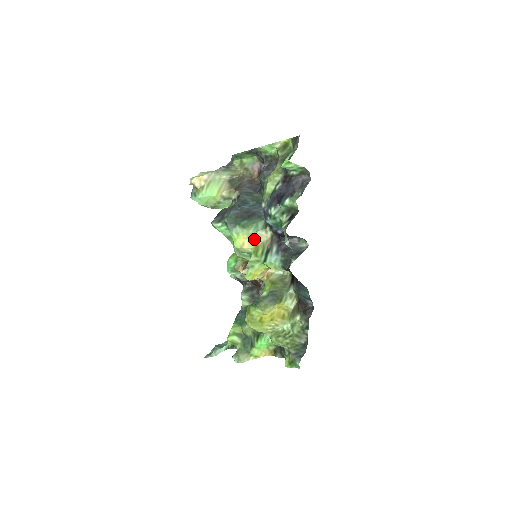
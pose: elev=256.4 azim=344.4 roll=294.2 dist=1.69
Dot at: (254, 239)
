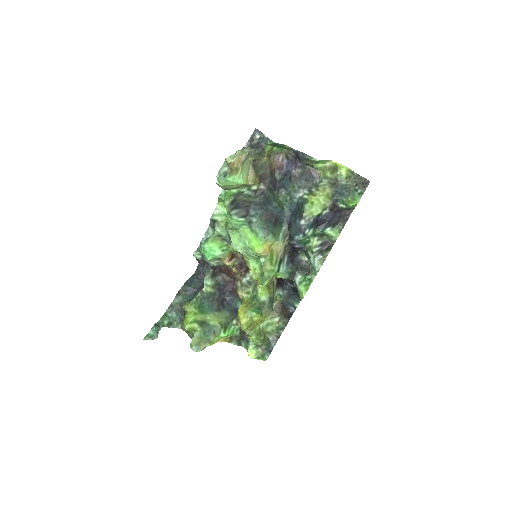
Dot at: (271, 246)
